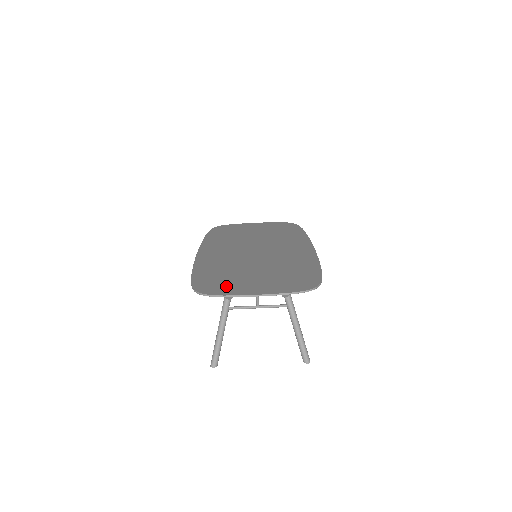
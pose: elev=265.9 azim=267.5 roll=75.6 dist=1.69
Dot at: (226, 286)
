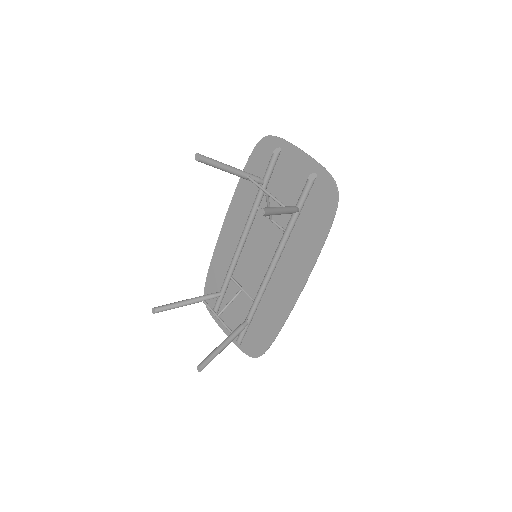
Dot at: occluded
